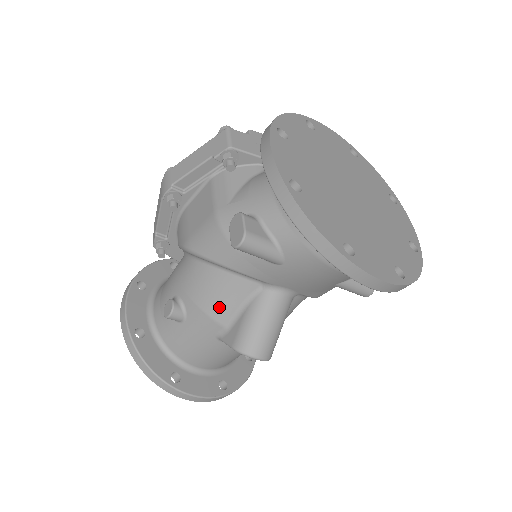
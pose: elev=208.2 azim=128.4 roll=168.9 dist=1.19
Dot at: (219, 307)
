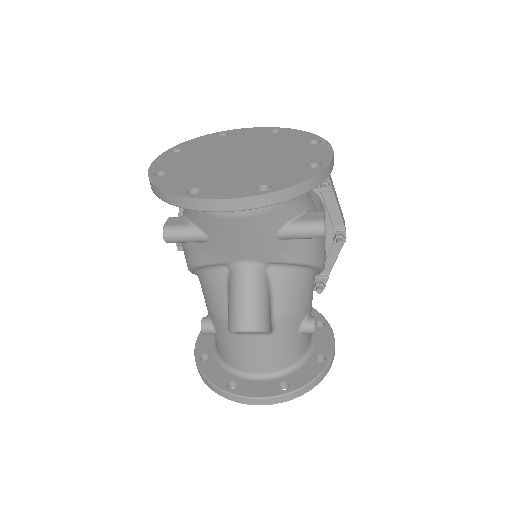
Dot at: (217, 303)
